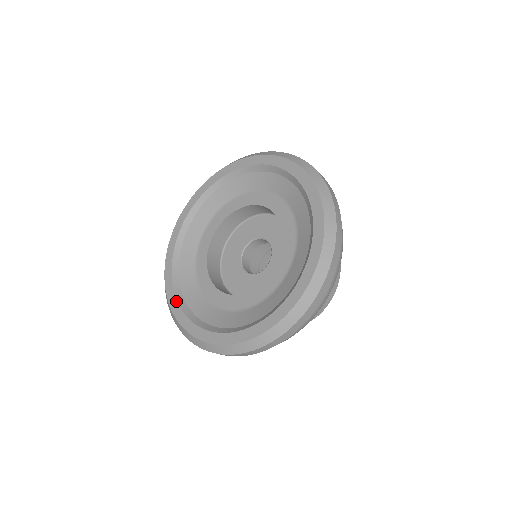
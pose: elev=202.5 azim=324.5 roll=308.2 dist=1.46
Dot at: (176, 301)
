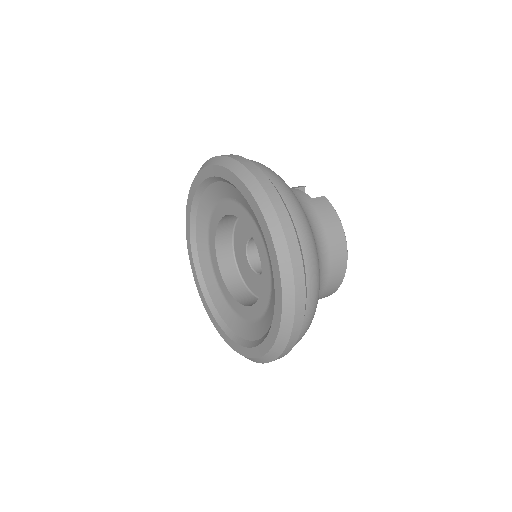
Dot at: (218, 326)
